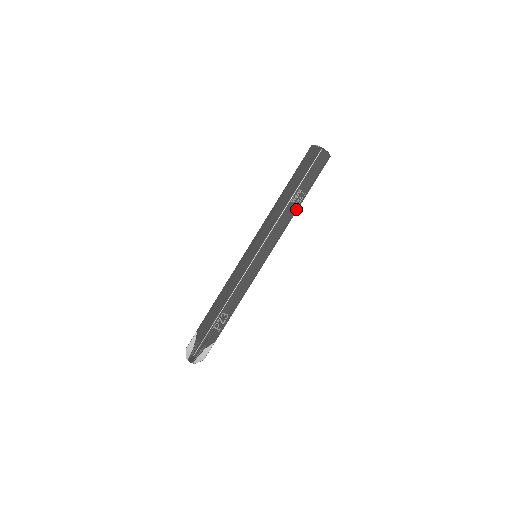
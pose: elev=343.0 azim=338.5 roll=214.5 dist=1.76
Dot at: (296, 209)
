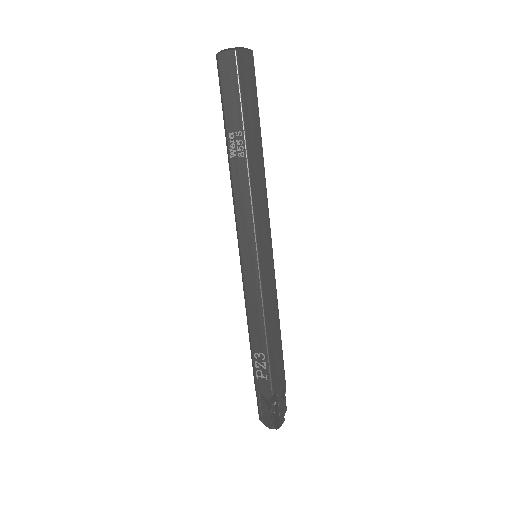
Dot at: (245, 162)
